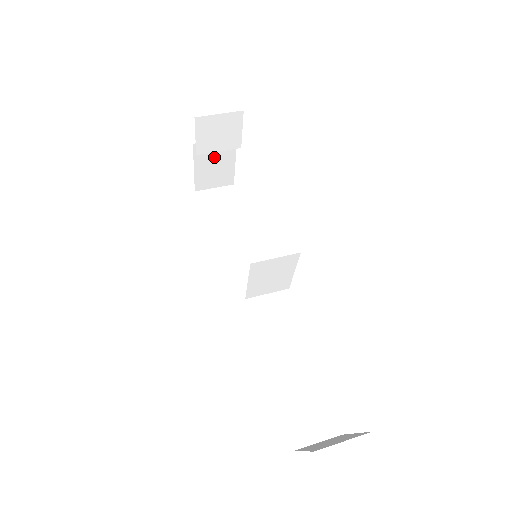
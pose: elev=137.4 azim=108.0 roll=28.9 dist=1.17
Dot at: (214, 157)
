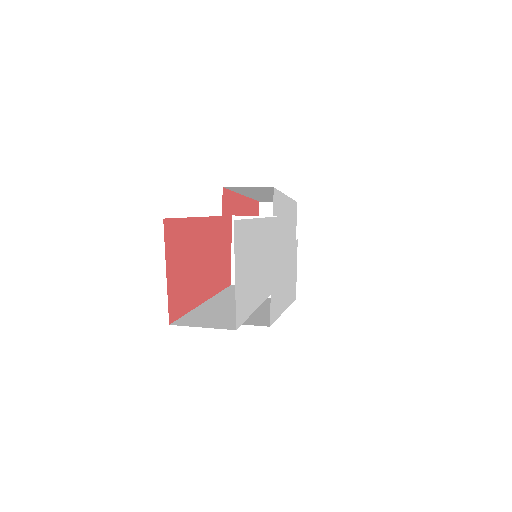
Dot at: occluded
